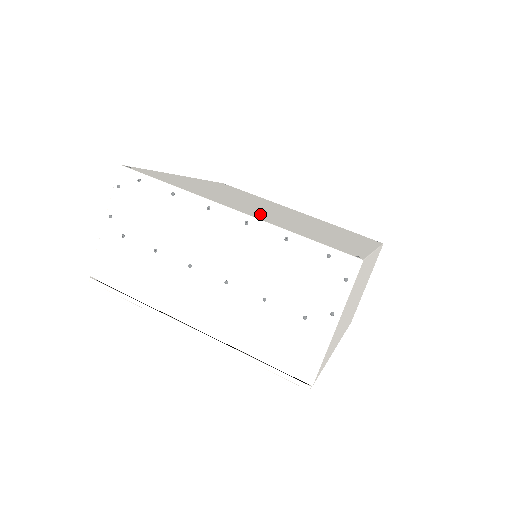
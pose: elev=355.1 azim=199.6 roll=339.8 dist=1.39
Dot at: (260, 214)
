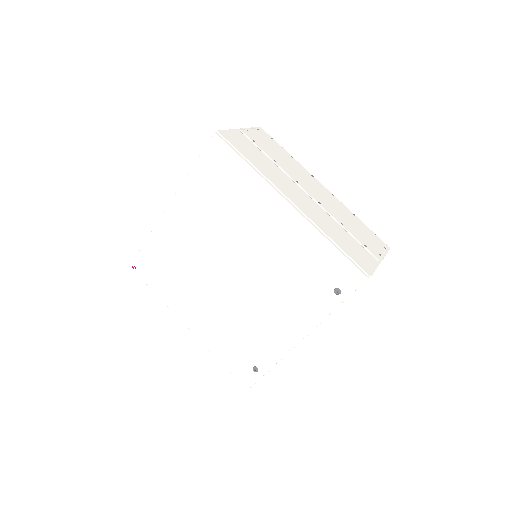
Dot at: occluded
